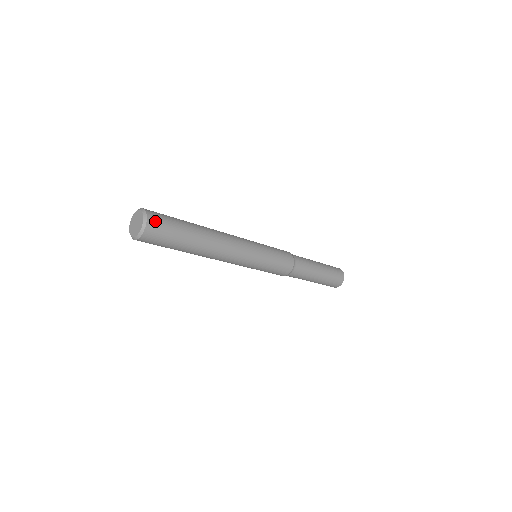
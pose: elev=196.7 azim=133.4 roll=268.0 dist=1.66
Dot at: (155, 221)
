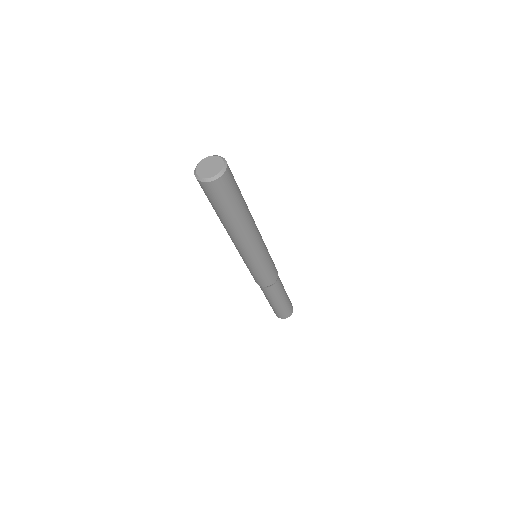
Dot at: (228, 178)
